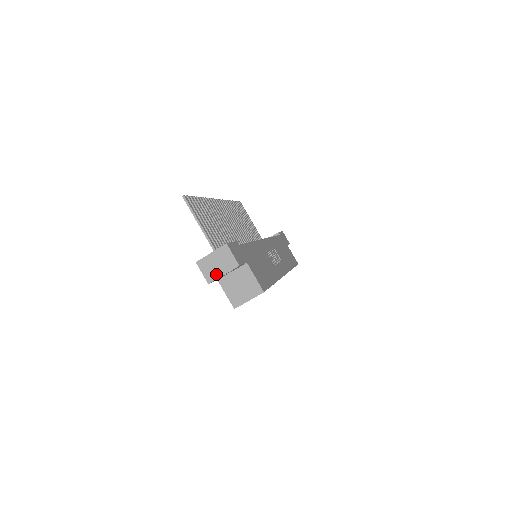
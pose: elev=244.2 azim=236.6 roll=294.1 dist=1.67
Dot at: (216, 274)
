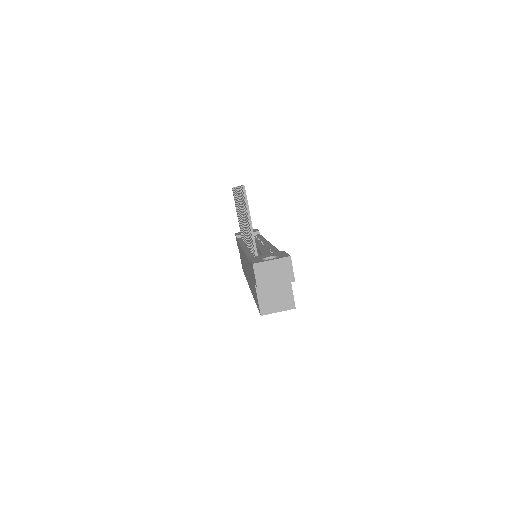
Dot at: (269, 282)
